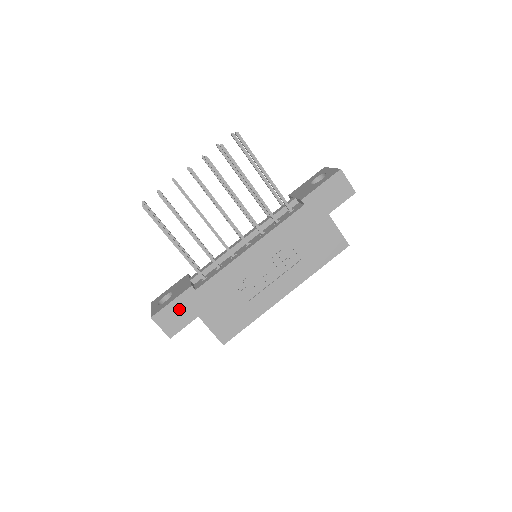
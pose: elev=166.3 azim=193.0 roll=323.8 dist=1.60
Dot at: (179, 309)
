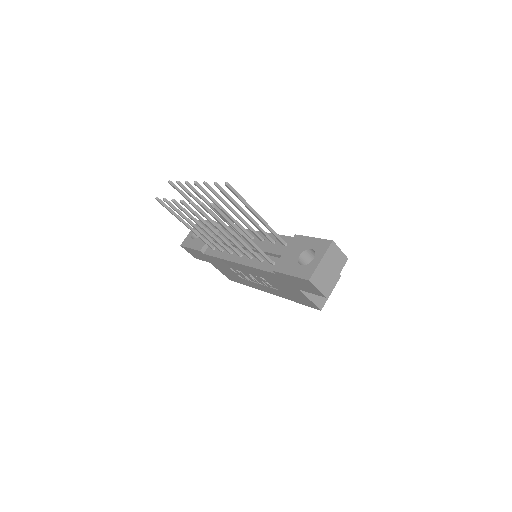
Dot at: (196, 253)
